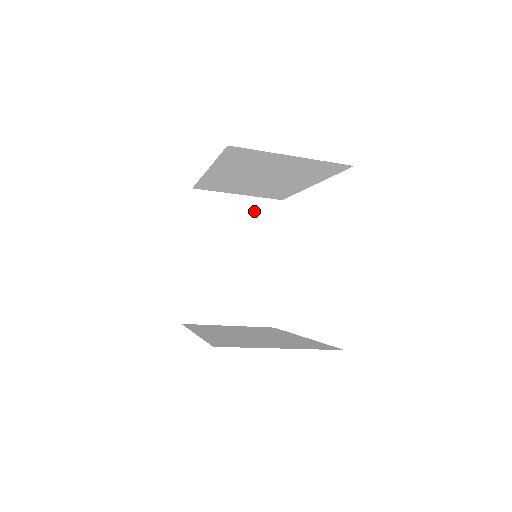
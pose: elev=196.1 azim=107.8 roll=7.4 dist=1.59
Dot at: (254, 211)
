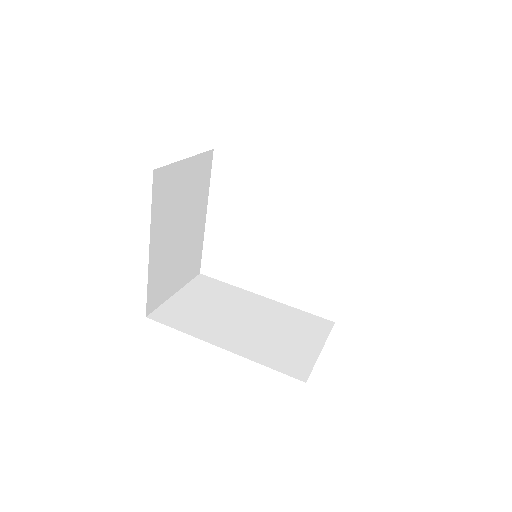
Dot at: (196, 171)
